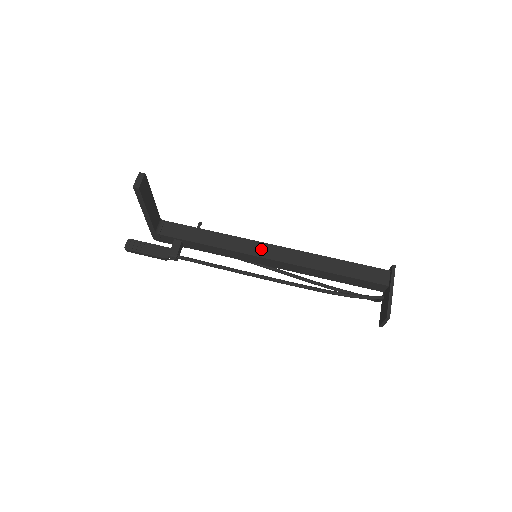
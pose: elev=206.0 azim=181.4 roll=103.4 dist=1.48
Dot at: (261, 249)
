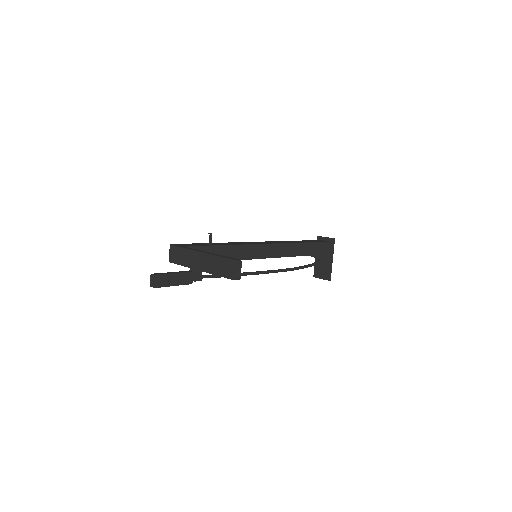
Dot at: (262, 251)
